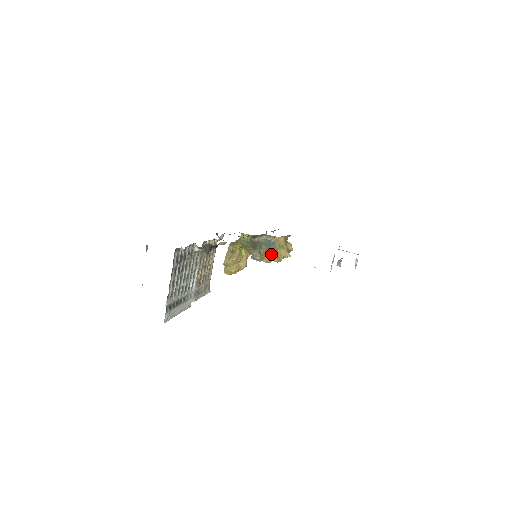
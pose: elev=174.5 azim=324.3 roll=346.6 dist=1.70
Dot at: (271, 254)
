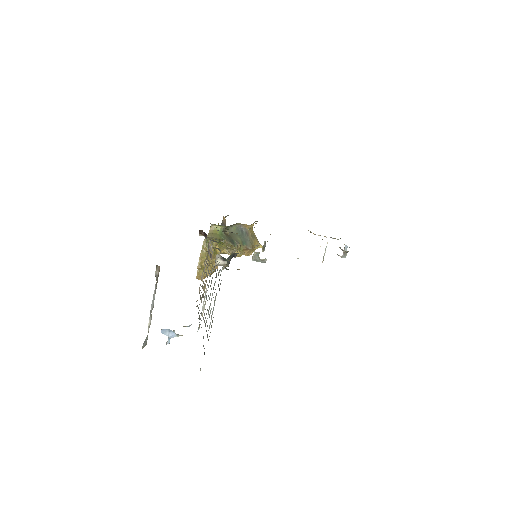
Dot at: (249, 248)
